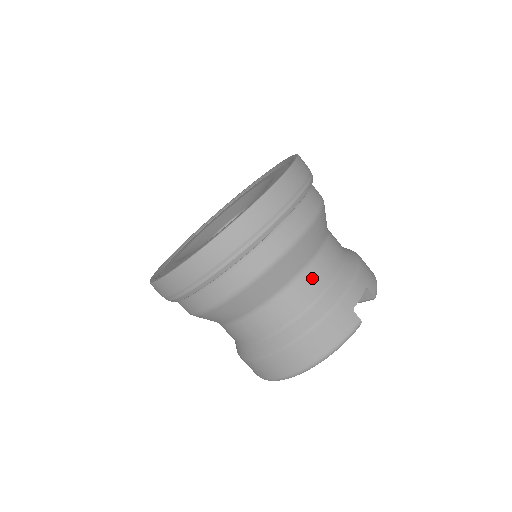
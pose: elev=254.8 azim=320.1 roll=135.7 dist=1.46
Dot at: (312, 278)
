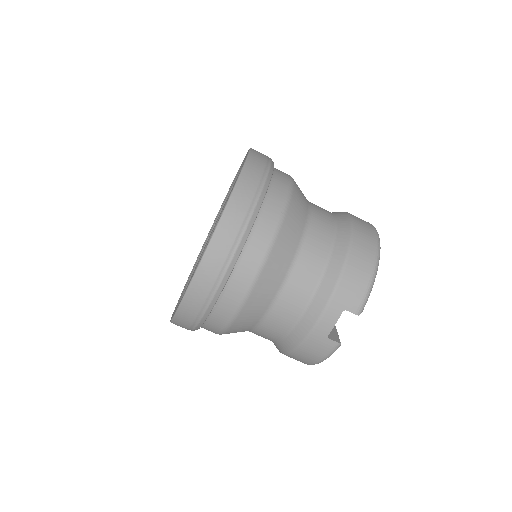
Dot at: (278, 317)
